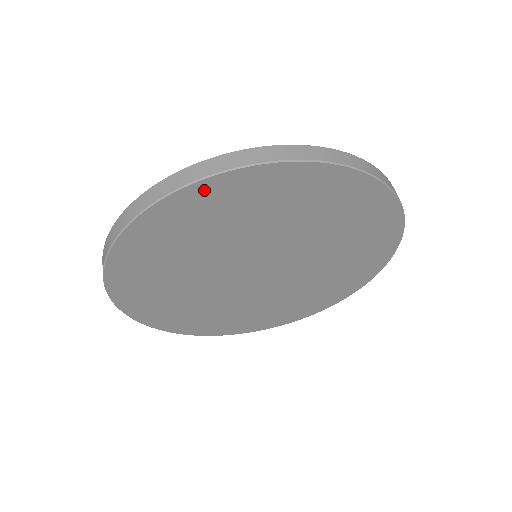
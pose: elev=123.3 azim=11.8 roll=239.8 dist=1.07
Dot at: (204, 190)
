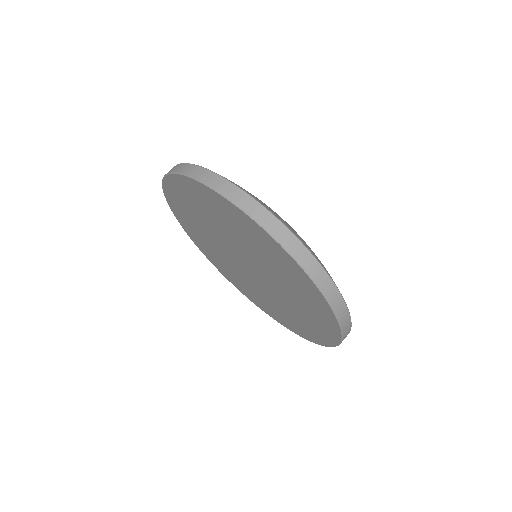
Dot at: (193, 184)
